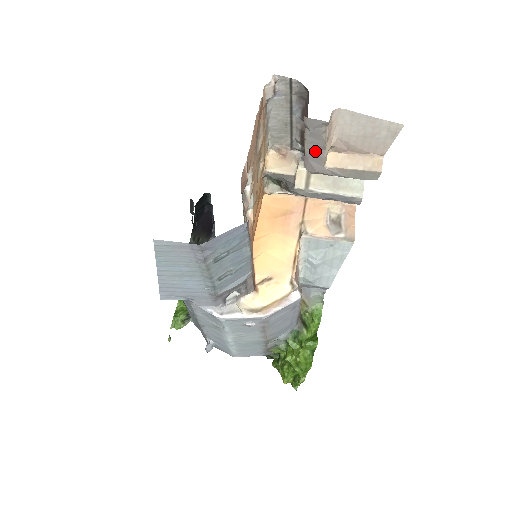
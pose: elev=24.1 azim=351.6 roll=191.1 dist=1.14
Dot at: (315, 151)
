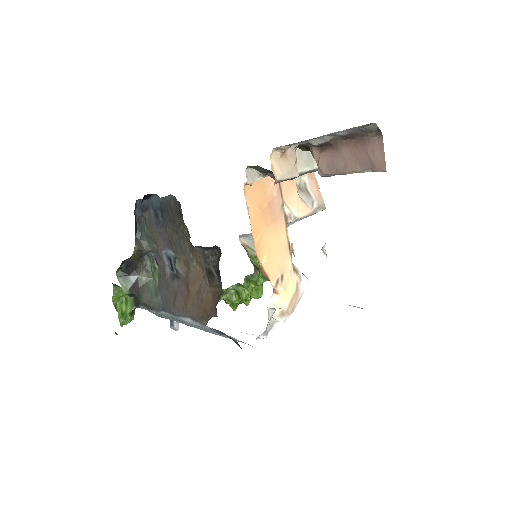
Dot at: occluded
